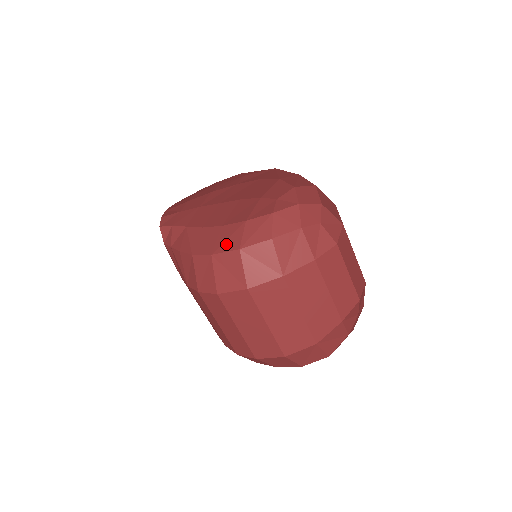
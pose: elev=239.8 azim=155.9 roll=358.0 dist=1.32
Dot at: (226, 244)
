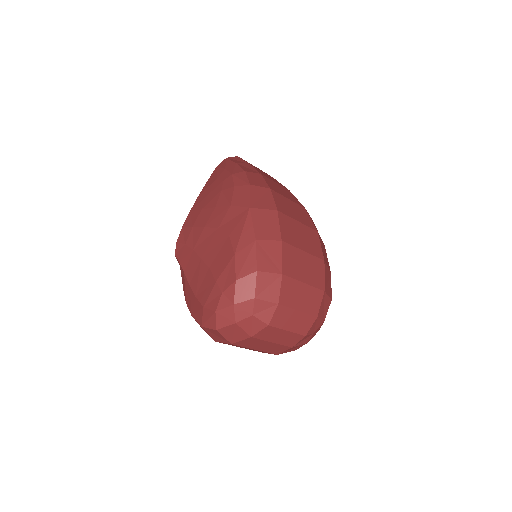
Dot at: (196, 316)
